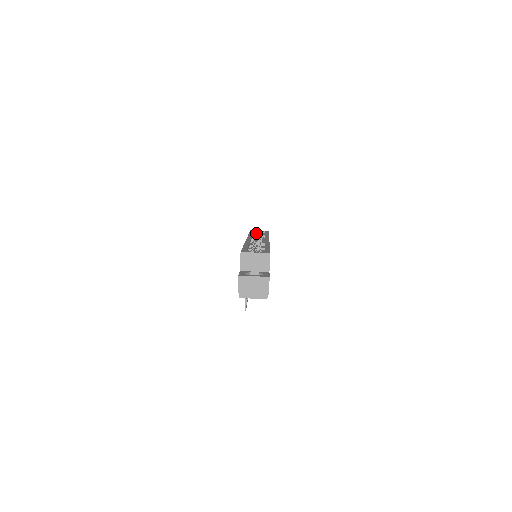
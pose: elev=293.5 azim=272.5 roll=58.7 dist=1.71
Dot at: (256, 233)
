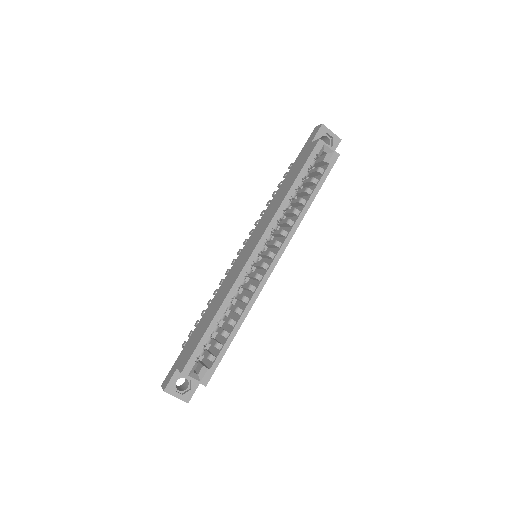
Dot at: (318, 156)
